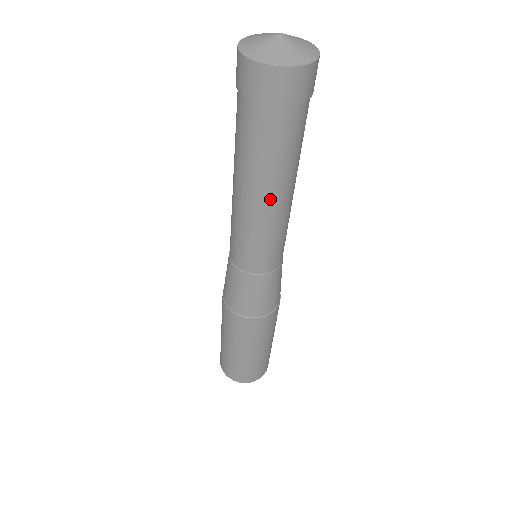
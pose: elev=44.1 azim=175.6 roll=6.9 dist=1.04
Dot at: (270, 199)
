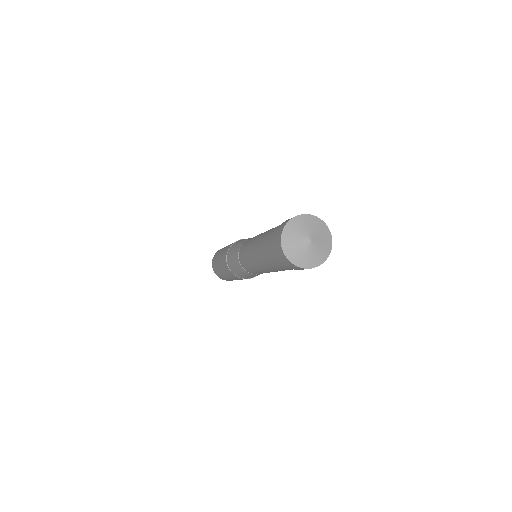
Dot at: occluded
